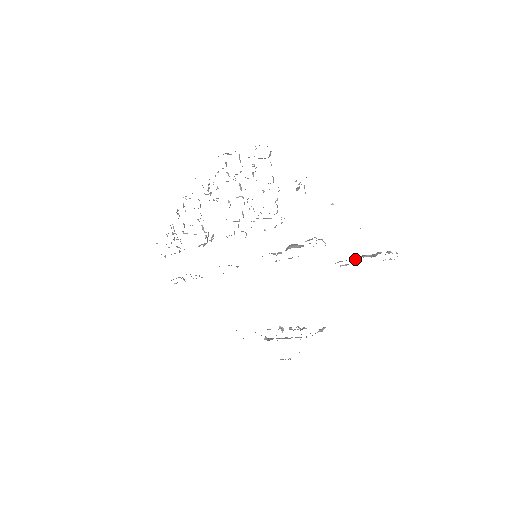
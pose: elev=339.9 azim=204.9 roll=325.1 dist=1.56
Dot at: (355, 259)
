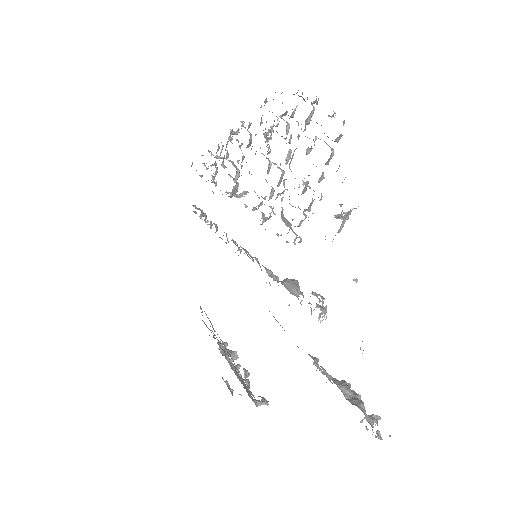
Dot at: (331, 376)
